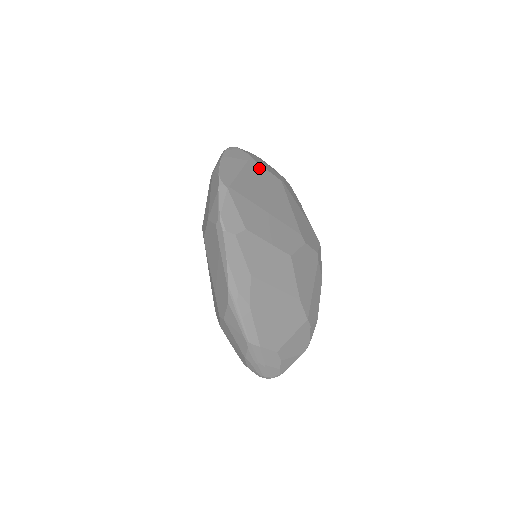
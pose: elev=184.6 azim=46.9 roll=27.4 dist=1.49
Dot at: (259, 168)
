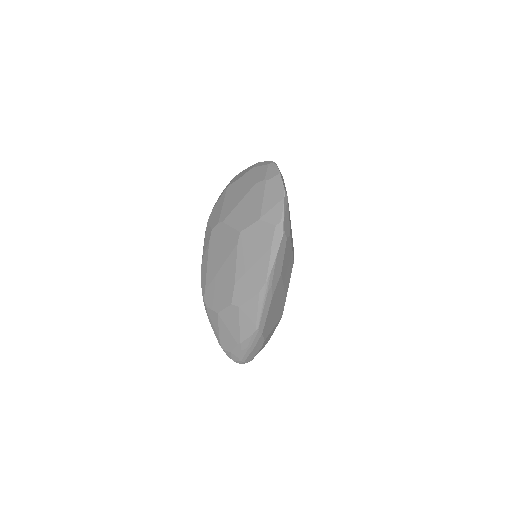
Dot at: occluded
